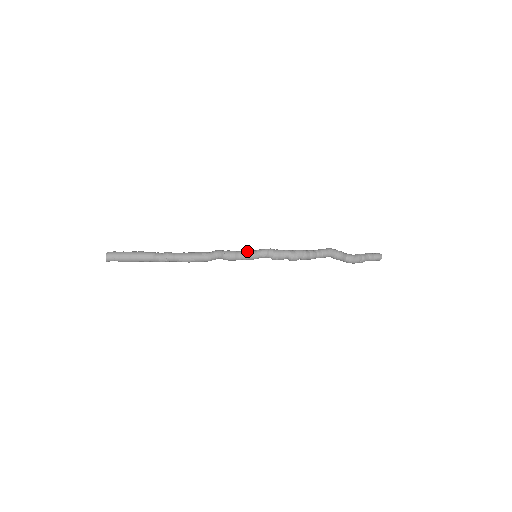
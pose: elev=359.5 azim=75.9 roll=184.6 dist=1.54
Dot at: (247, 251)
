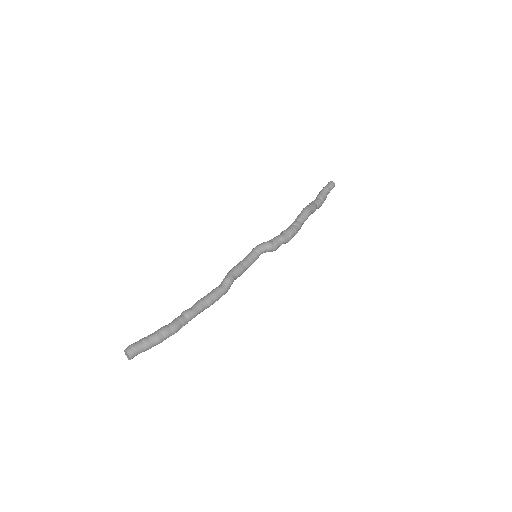
Dot at: (250, 258)
